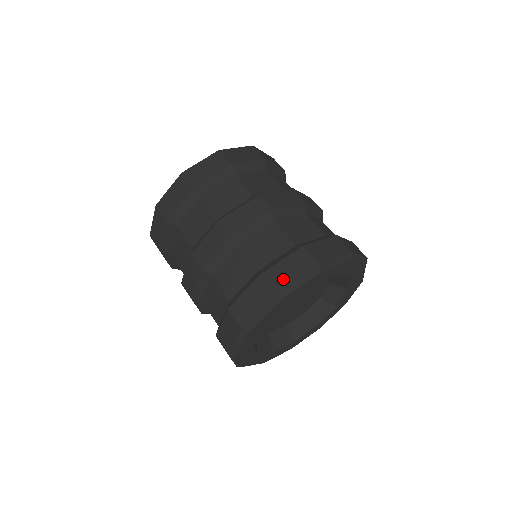
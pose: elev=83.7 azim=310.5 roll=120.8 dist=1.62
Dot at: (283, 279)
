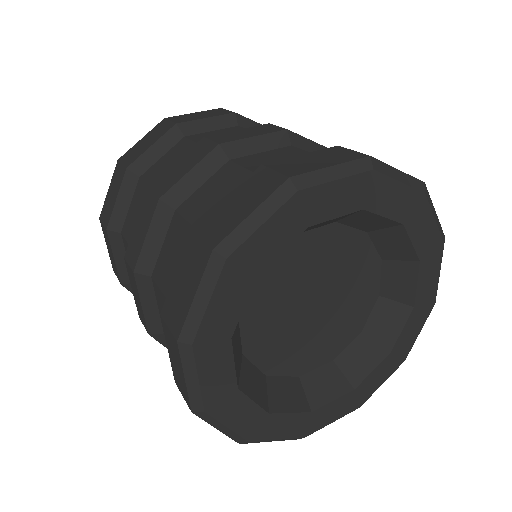
Dot at: (303, 166)
